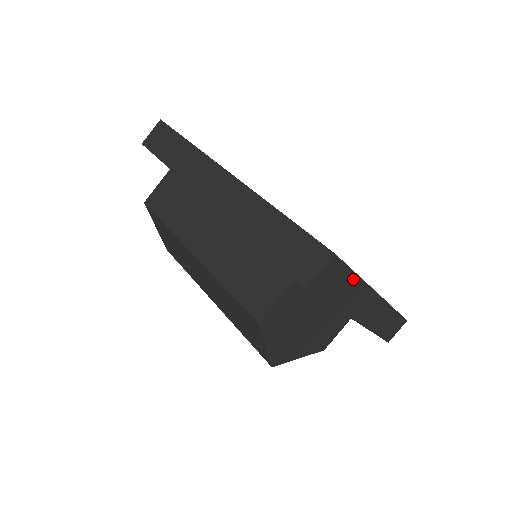
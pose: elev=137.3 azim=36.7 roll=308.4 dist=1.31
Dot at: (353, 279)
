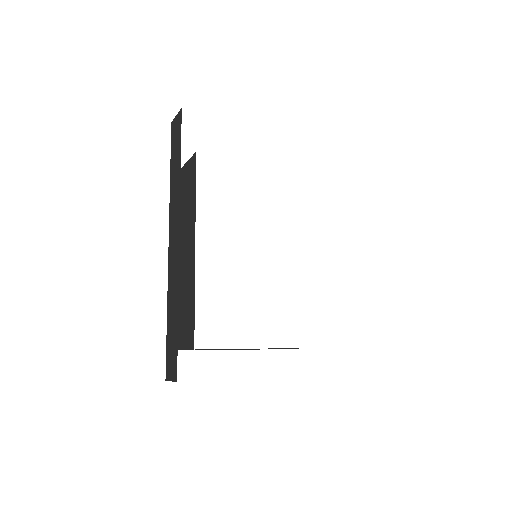
Dot at: occluded
